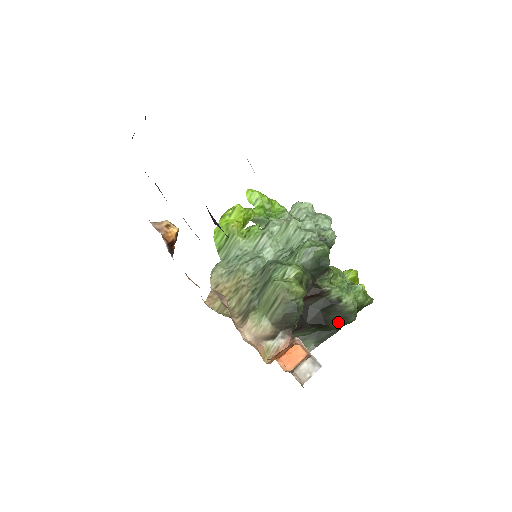
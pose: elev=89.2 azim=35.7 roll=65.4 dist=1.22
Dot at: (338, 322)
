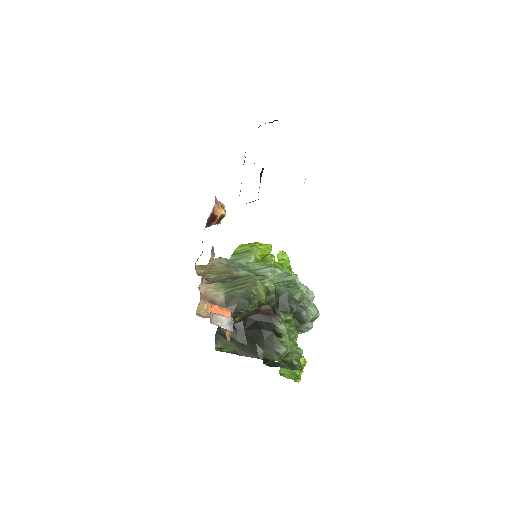
Dot at: (265, 351)
